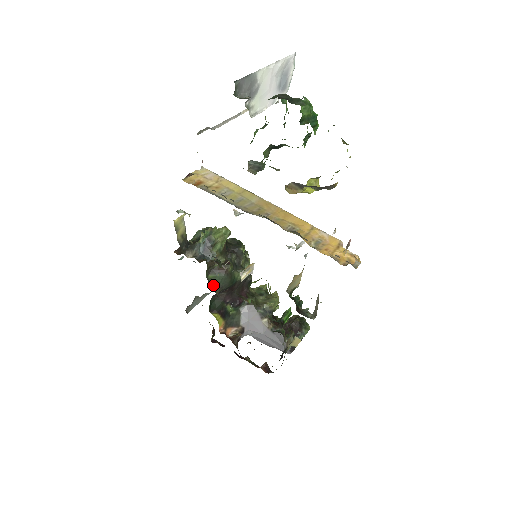
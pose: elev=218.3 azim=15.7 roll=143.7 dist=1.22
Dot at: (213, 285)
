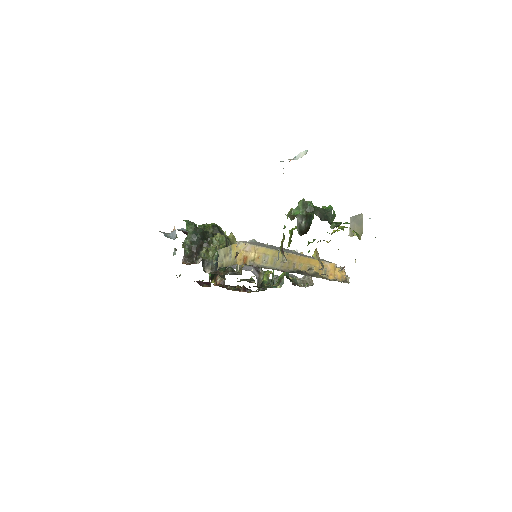
Dot at: (222, 276)
